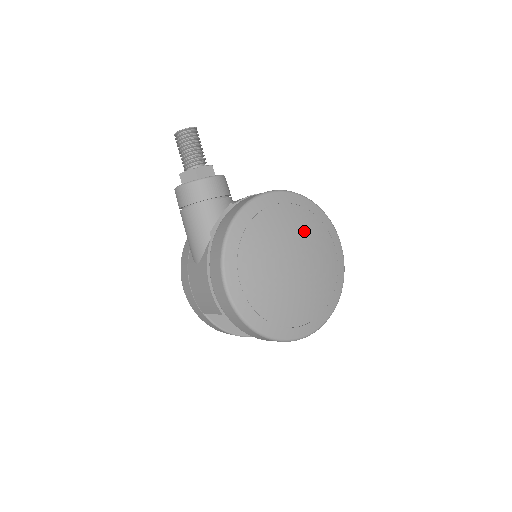
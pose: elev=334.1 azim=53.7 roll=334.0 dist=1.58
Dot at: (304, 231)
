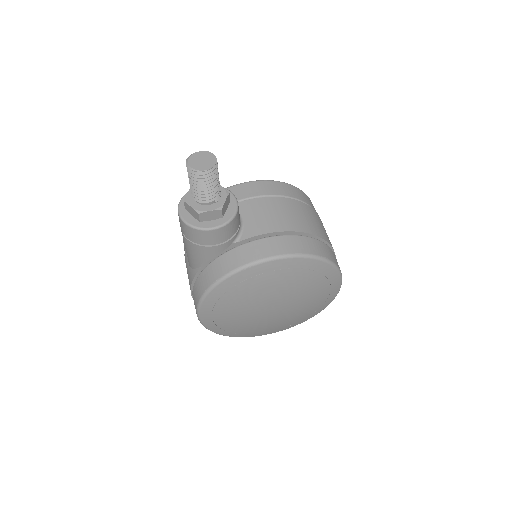
Dot at: (297, 288)
